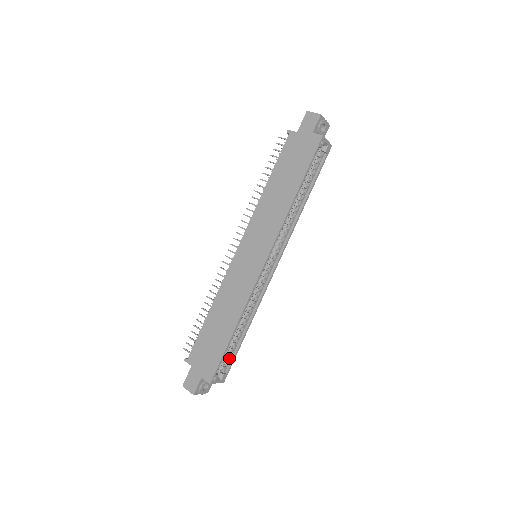
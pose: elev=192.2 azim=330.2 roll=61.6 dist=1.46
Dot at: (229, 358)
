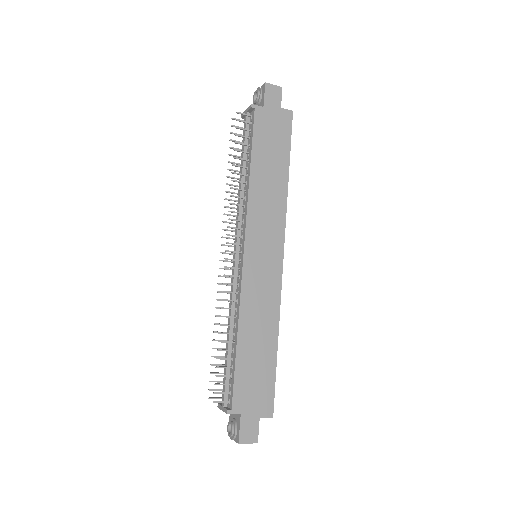
Dot at: occluded
